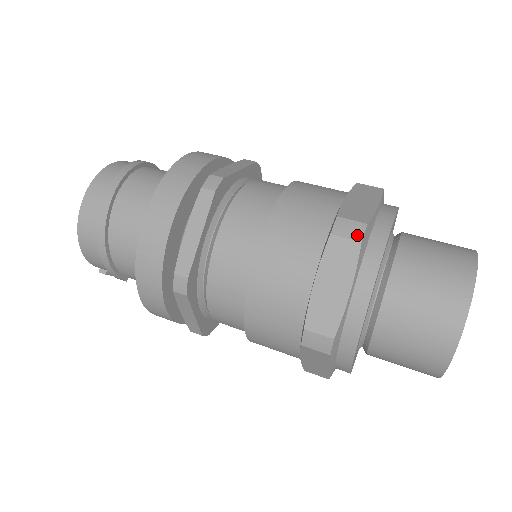
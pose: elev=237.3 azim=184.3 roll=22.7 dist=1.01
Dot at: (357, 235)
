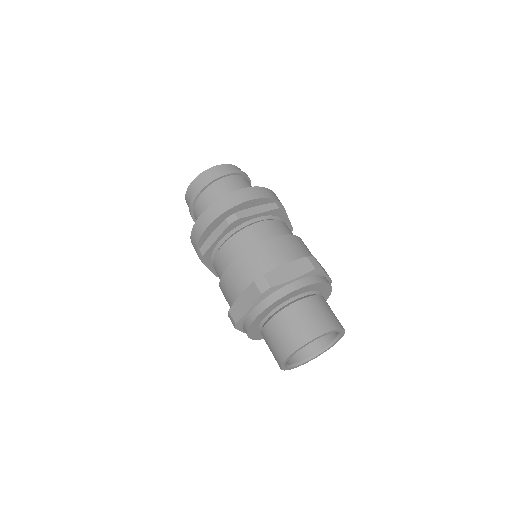
Dot at: (262, 290)
